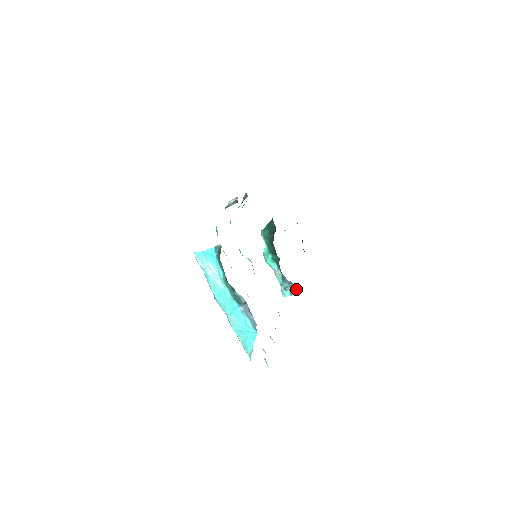
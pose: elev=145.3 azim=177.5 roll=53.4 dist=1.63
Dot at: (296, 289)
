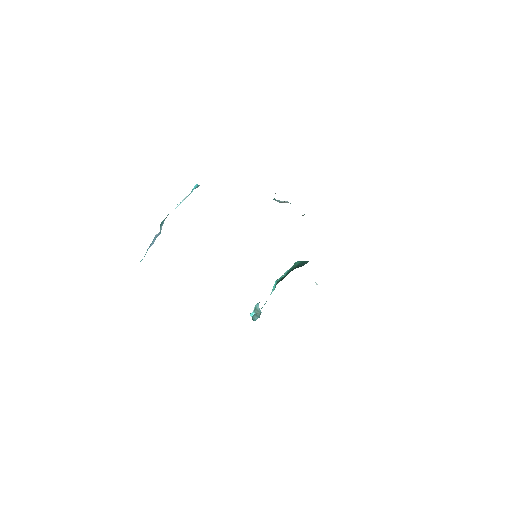
Dot at: occluded
